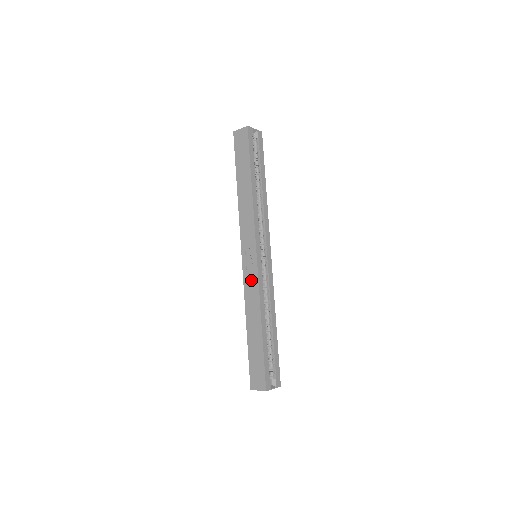
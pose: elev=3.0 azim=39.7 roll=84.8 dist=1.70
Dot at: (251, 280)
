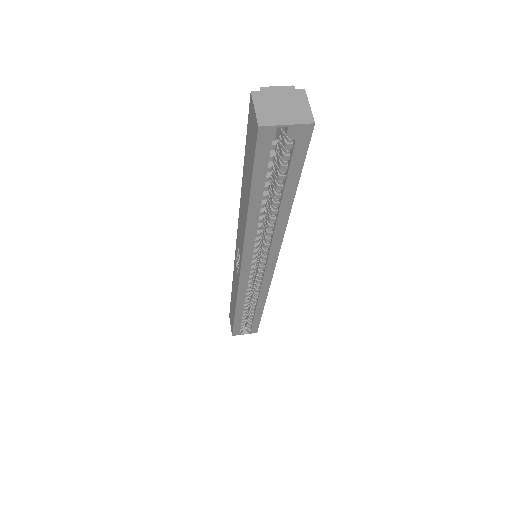
Dot at: (236, 277)
